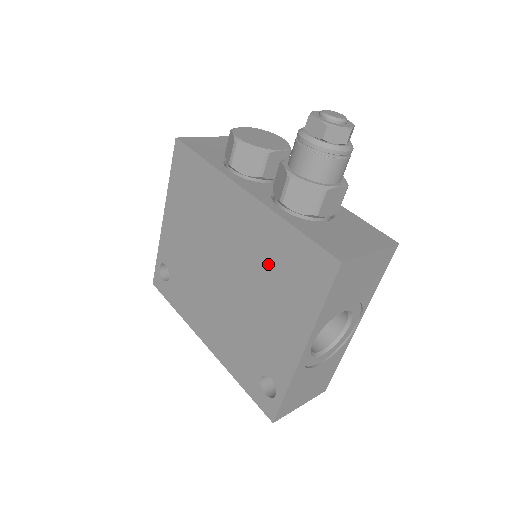
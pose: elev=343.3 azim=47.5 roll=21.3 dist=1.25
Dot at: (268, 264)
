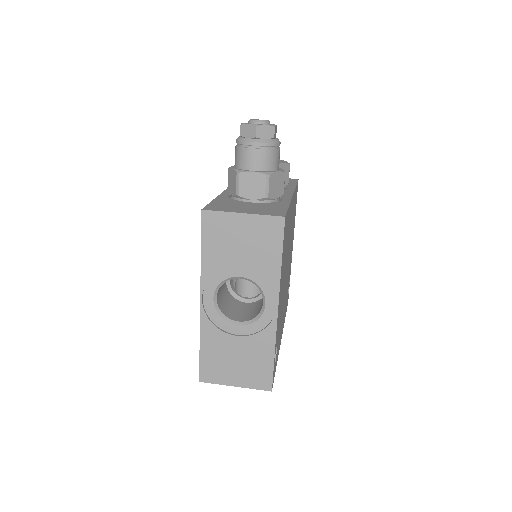
Dot at: occluded
